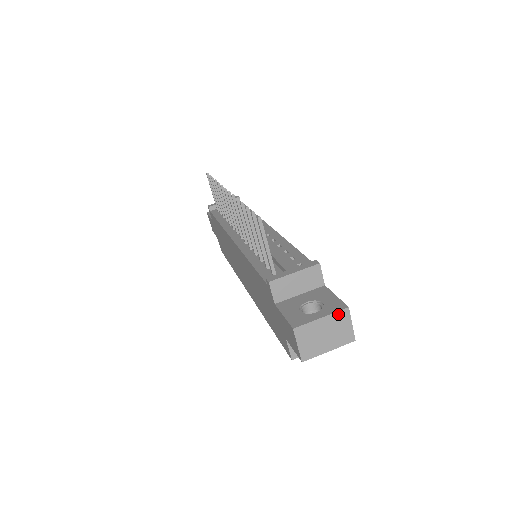
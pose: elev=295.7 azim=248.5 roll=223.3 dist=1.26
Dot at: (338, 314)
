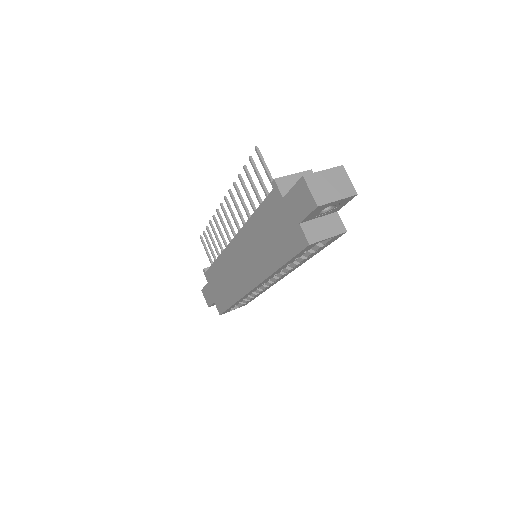
Dot at: (336, 169)
